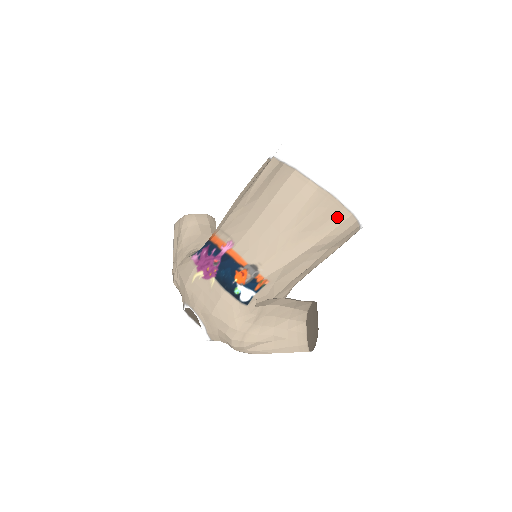
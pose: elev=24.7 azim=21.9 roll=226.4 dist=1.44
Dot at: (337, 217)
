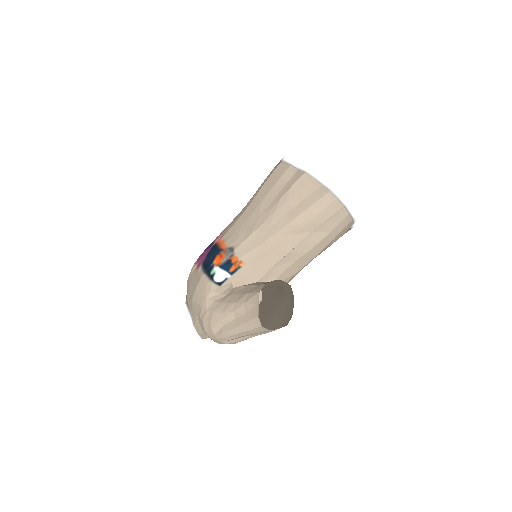
Dot at: (314, 195)
